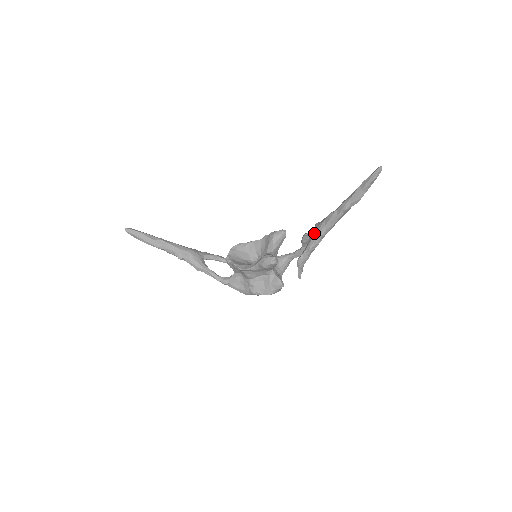
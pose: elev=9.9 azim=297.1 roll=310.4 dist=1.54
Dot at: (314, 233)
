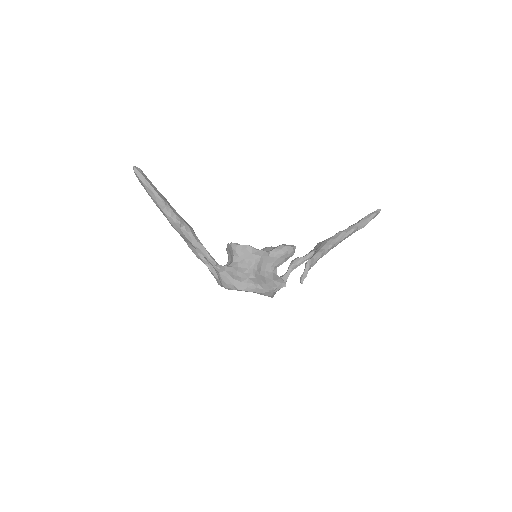
Dot at: (324, 243)
